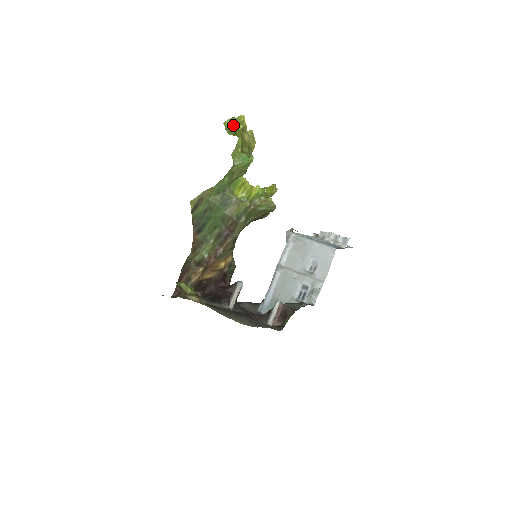
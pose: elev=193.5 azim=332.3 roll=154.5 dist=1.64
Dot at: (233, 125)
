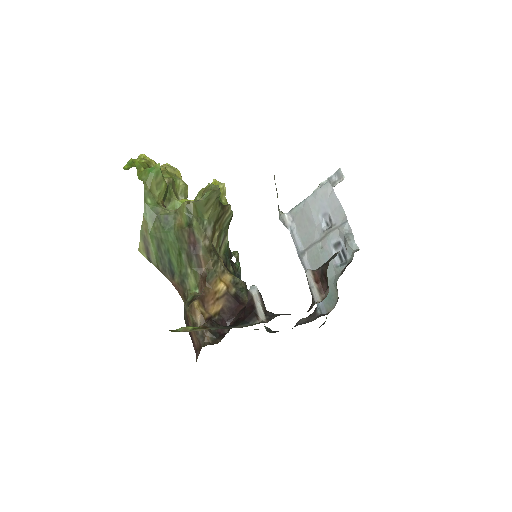
Dot at: (132, 164)
